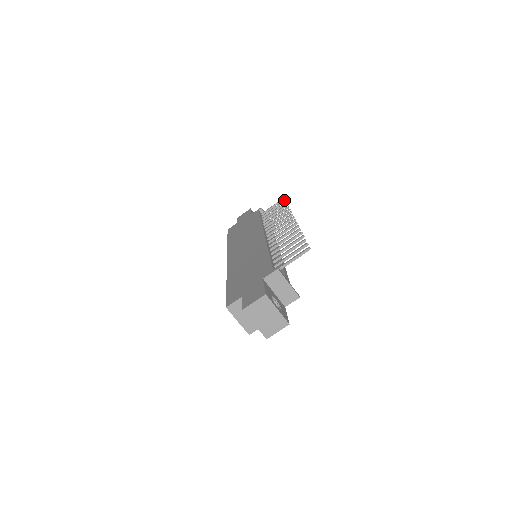
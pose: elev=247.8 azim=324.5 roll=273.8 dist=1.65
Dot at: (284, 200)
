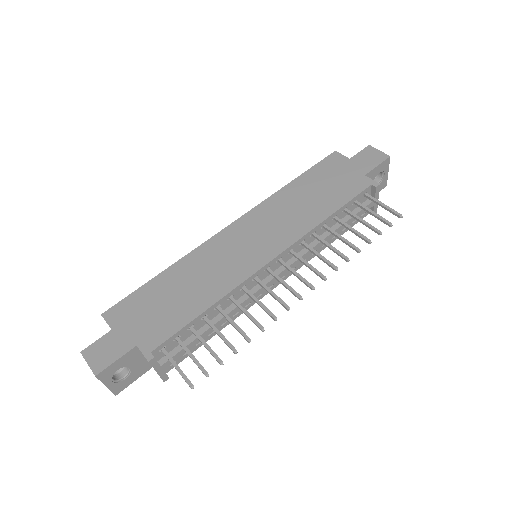
Dot at: (390, 224)
